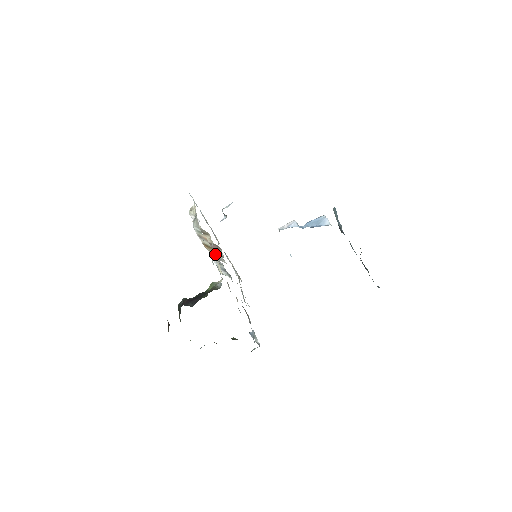
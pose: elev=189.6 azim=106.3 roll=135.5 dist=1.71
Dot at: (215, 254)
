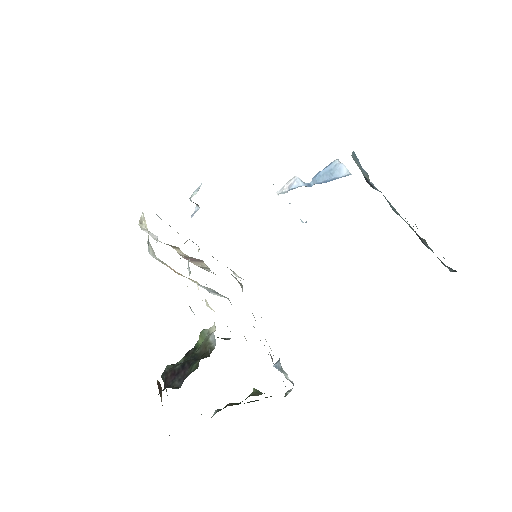
Dot at: occluded
